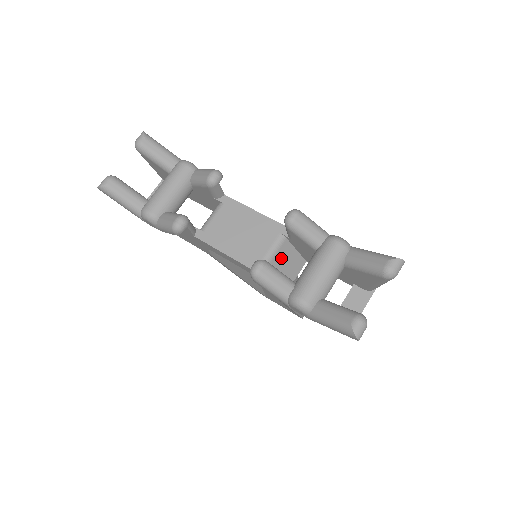
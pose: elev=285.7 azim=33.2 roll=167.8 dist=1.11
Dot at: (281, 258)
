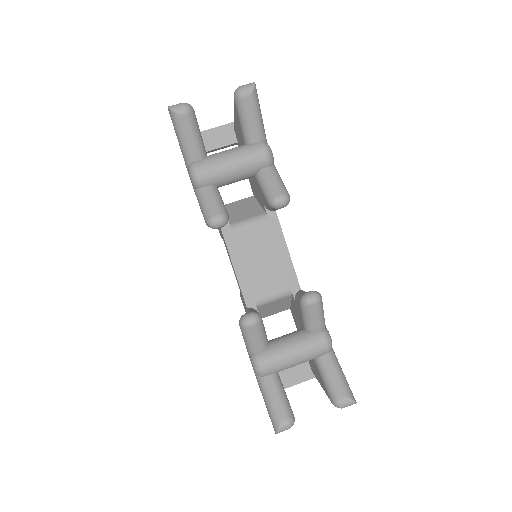
Dot at: (274, 304)
